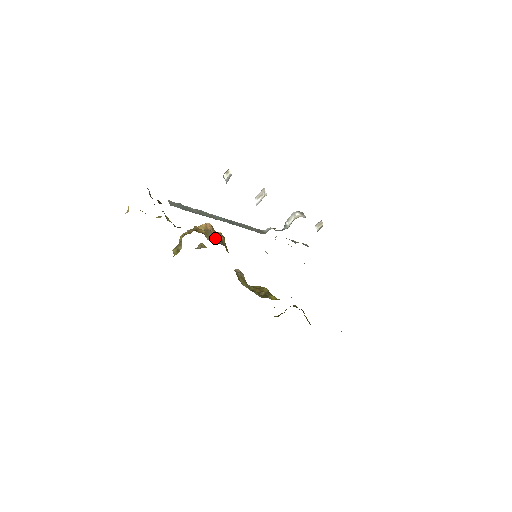
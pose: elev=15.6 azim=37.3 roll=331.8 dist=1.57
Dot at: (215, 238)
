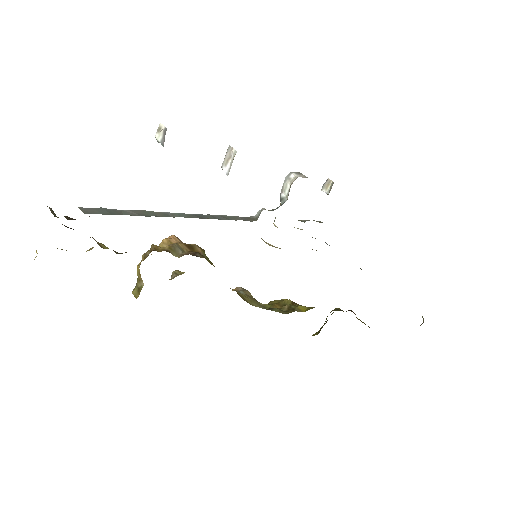
Dot at: (187, 252)
